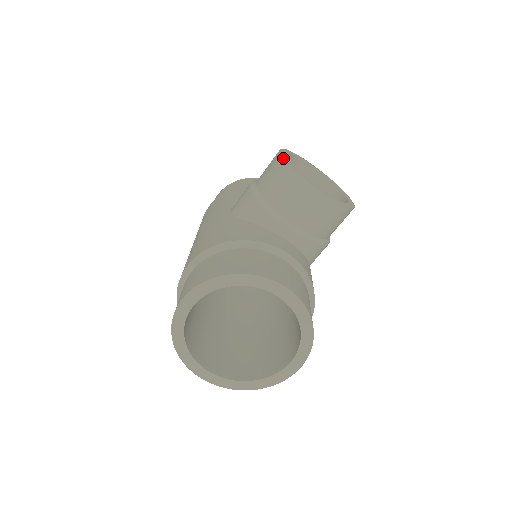
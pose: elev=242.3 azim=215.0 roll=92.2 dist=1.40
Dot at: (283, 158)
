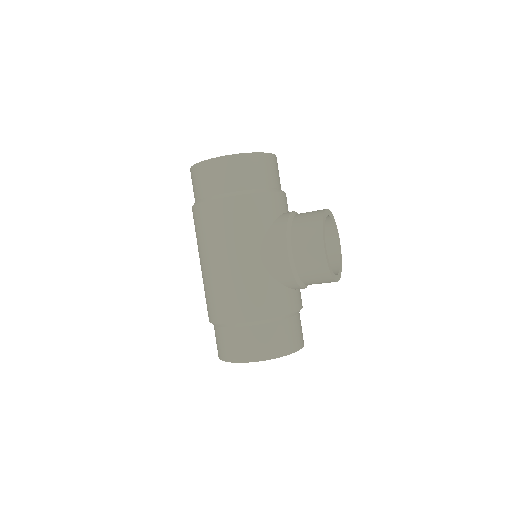
Dot at: (327, 263)
